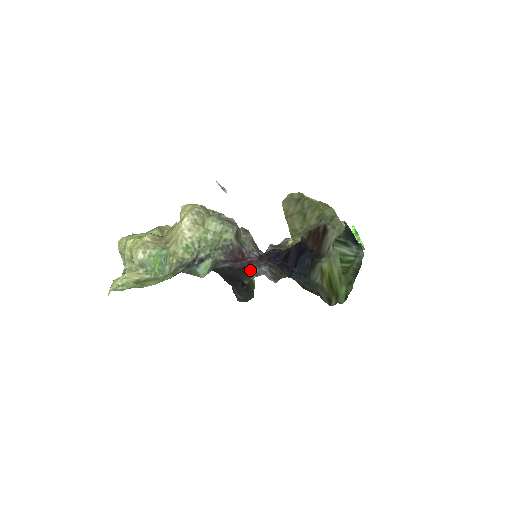
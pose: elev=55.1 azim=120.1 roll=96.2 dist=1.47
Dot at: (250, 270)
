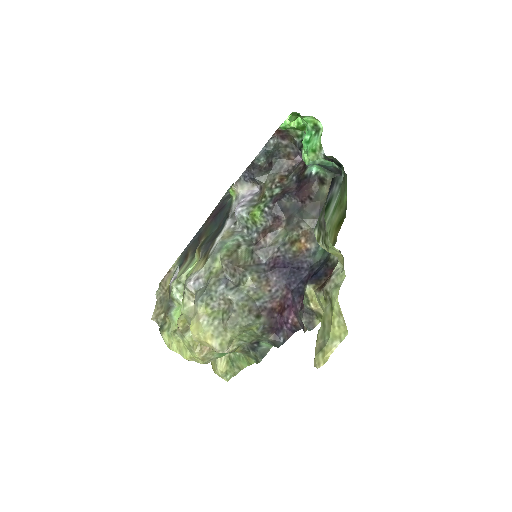
Dot at: (231, 209)
